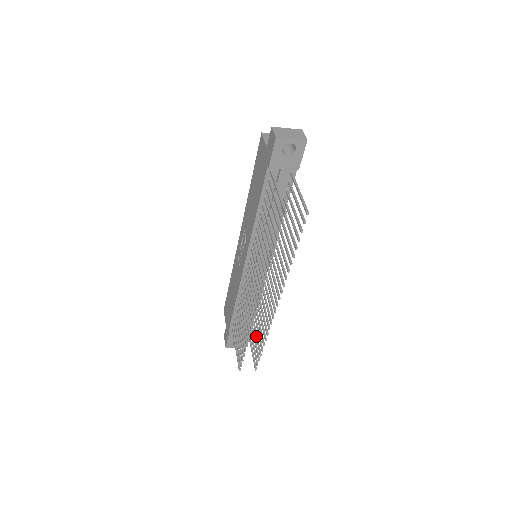
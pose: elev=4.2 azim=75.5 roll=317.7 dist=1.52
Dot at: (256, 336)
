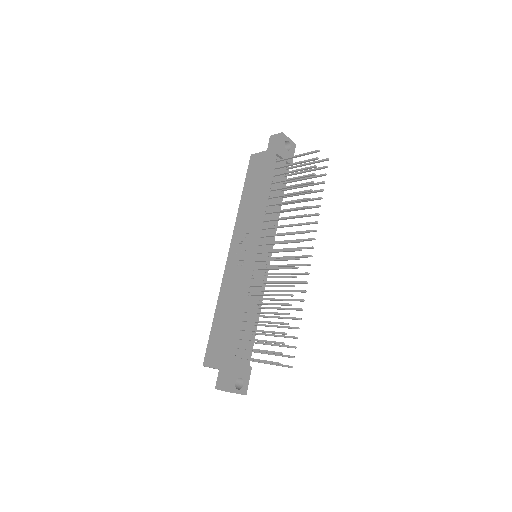
Dot at: occluded
